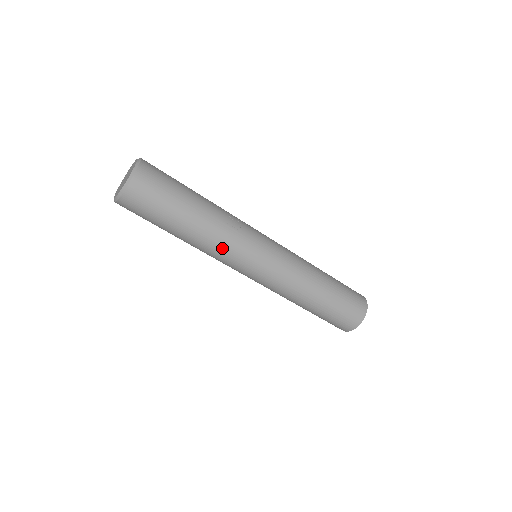
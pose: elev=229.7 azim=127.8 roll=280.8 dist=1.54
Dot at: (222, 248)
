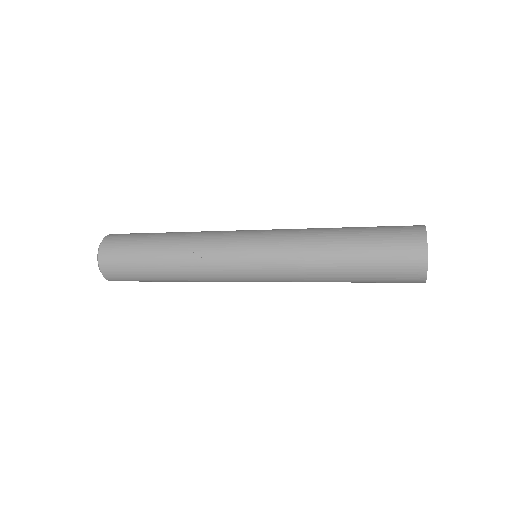
Dot at: (208, 281)
